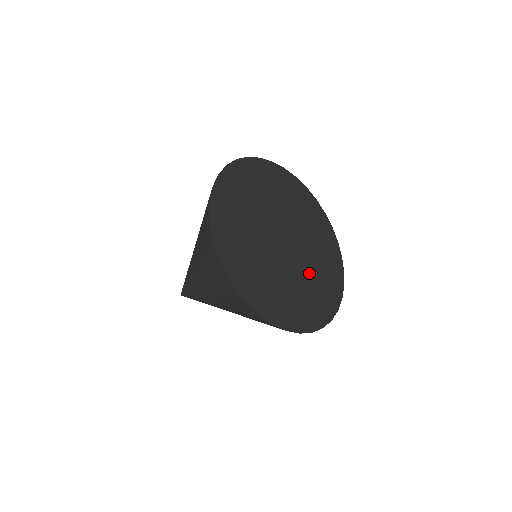
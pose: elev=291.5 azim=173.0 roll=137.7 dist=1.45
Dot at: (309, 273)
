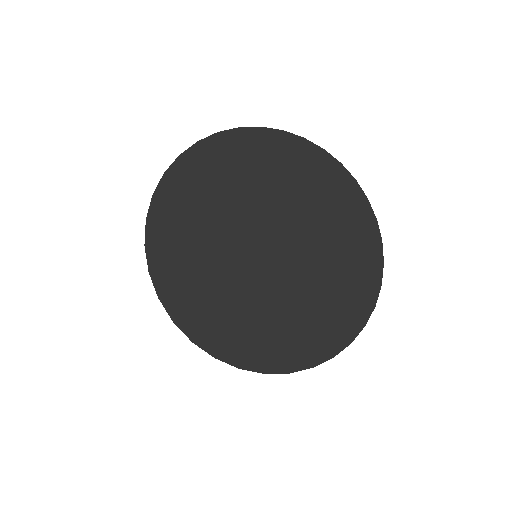
Dot at: (319, 223)
